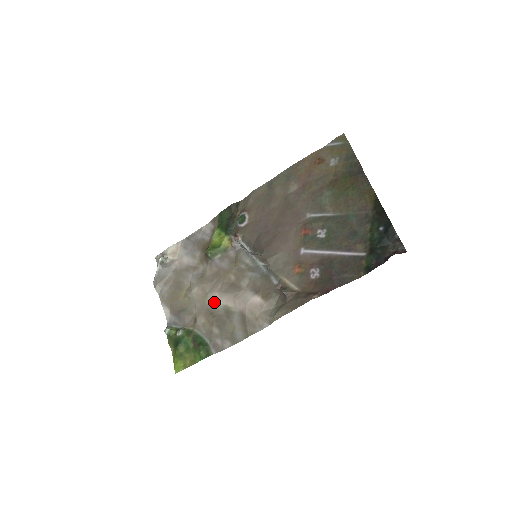
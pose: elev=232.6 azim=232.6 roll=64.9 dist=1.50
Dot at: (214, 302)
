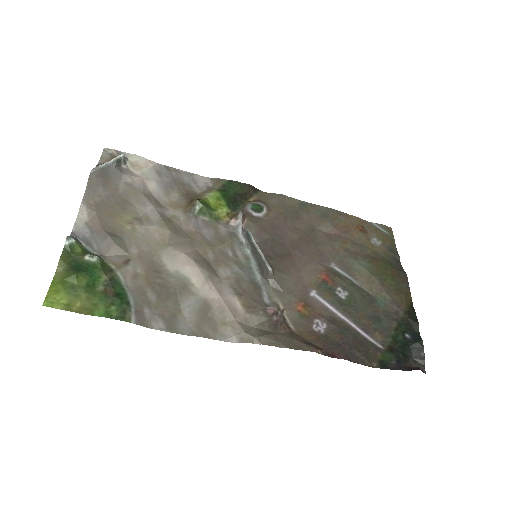
Dot at: (172, 261)
